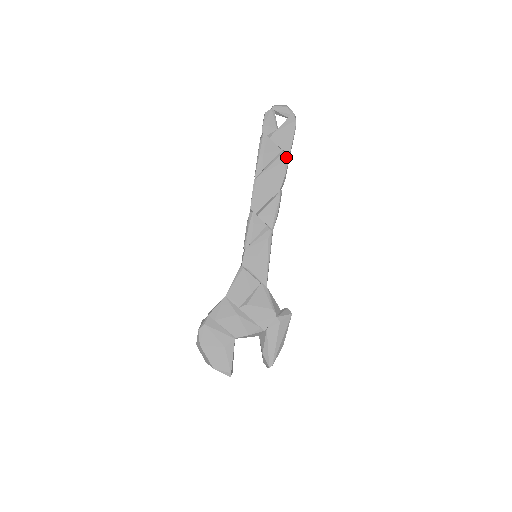
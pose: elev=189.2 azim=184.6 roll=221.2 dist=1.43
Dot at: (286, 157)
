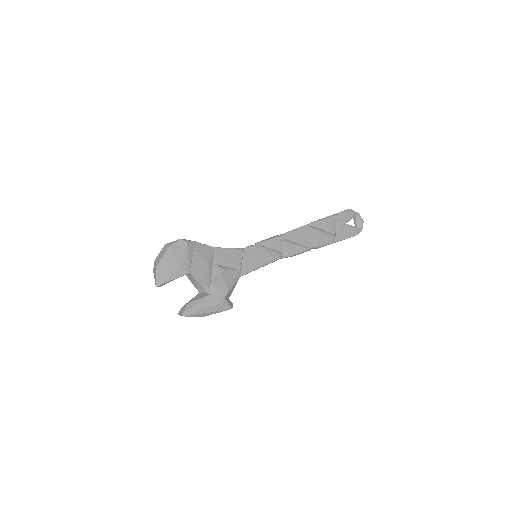
Dot at: (333, 240)
